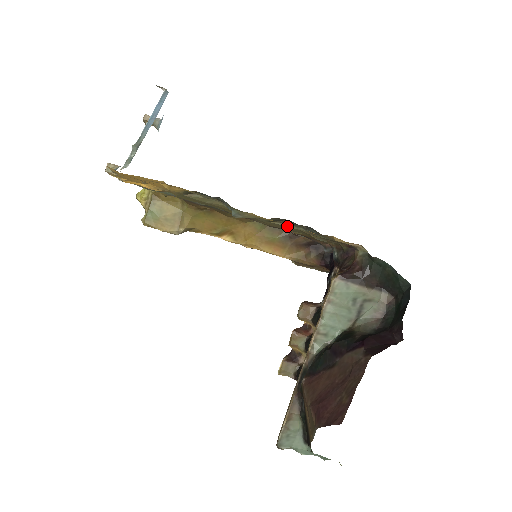
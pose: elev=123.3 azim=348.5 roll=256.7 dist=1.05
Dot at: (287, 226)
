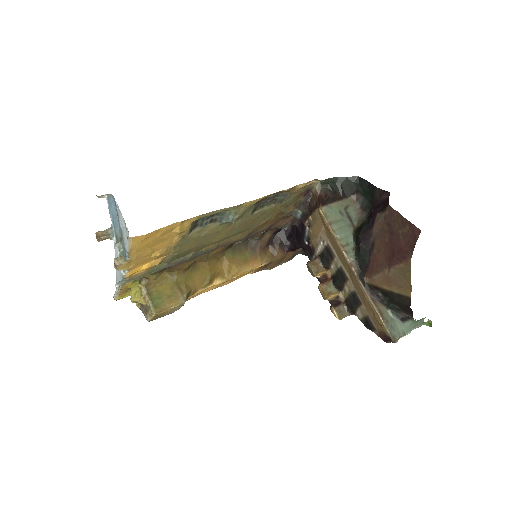
Dot at: (263, 210)
